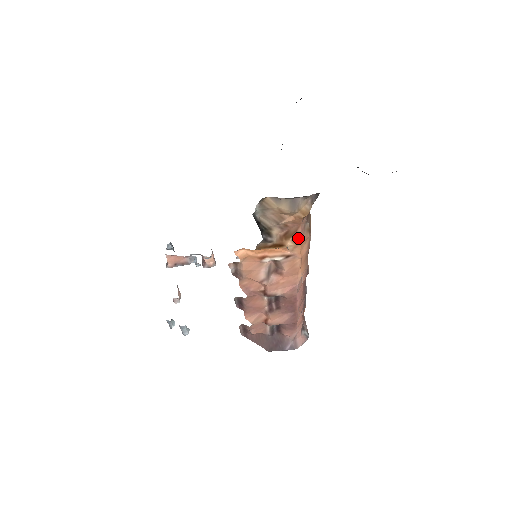
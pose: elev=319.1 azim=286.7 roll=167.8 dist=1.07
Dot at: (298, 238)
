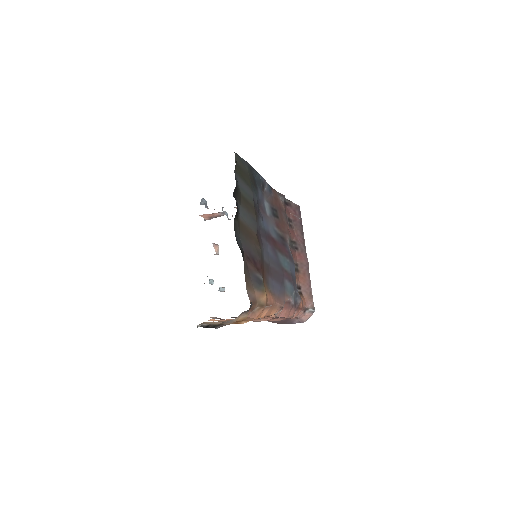
Dot at: (250, 319)
